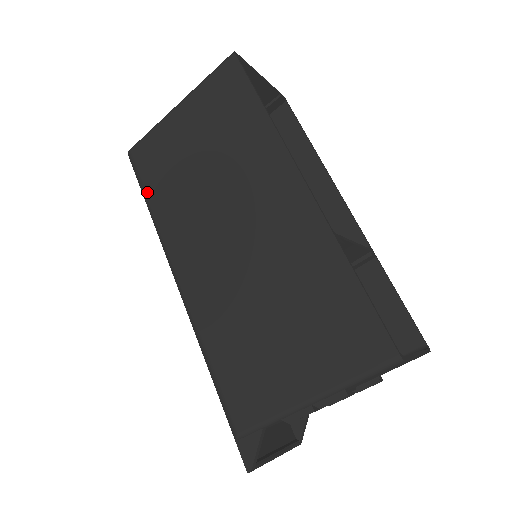
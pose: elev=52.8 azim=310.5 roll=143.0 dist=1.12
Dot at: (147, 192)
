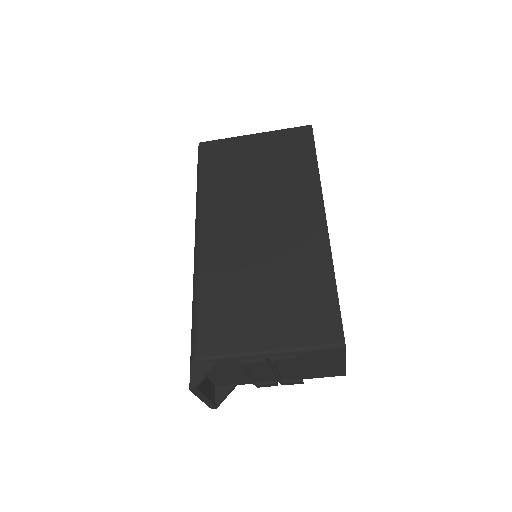
Dot at: (203, 173)
